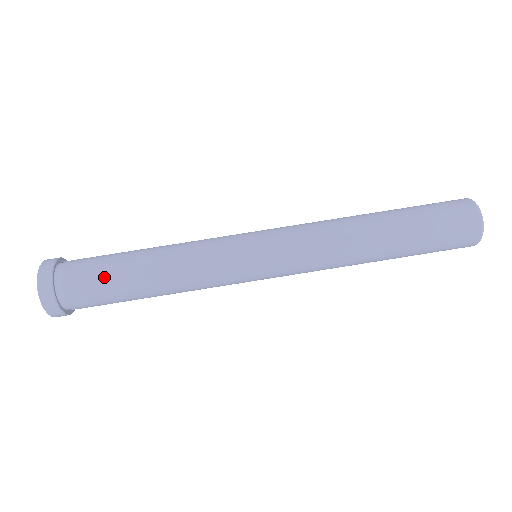
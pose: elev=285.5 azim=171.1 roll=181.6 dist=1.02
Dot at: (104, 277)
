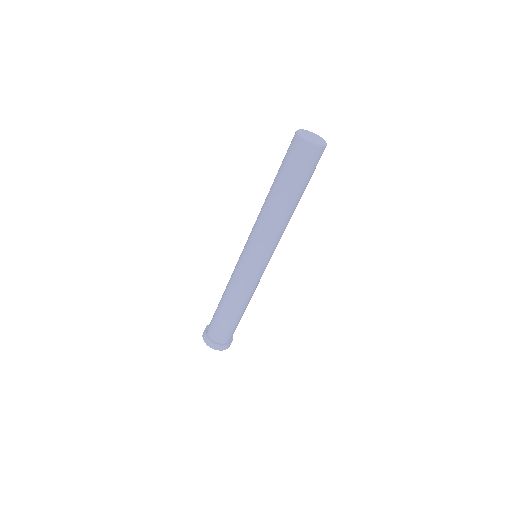
Dot at: (225, 325)
